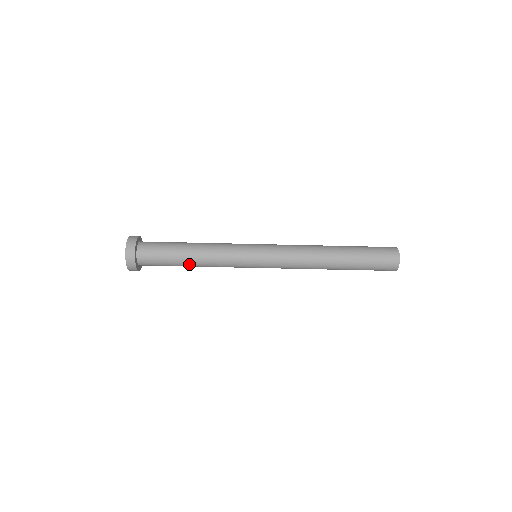
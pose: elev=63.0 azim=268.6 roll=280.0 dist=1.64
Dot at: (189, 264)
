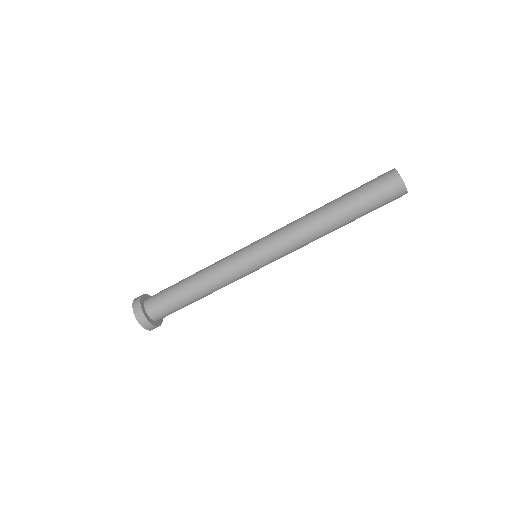
Dot at: occluded
